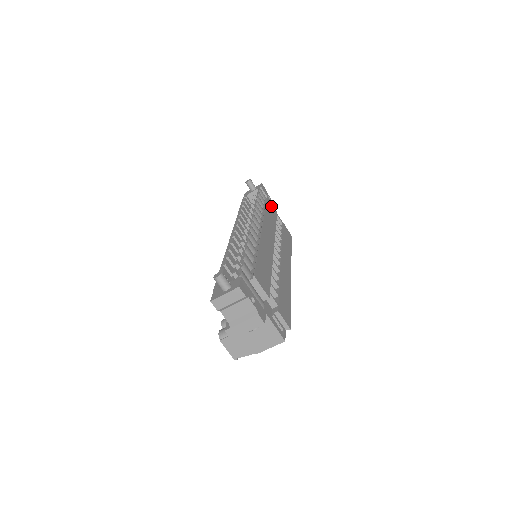
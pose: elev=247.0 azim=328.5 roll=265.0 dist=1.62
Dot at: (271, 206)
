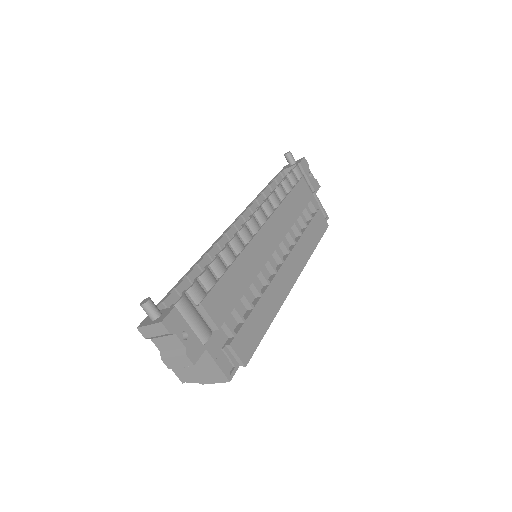
Dot at: (304, 189)
